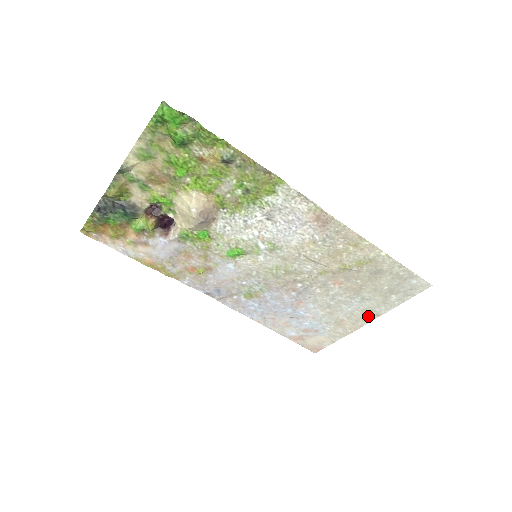
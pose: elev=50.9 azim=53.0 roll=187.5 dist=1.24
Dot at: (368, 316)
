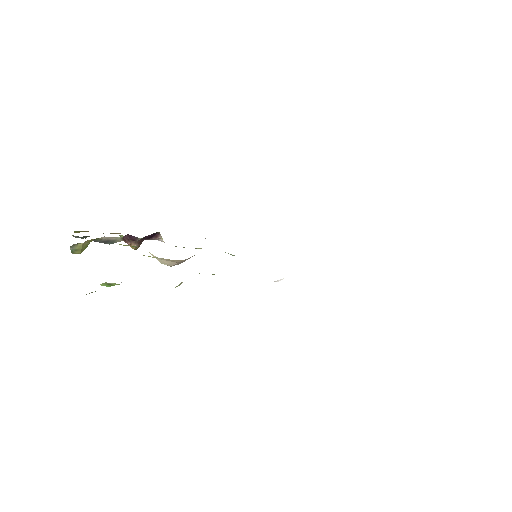
Dot at: occluded
